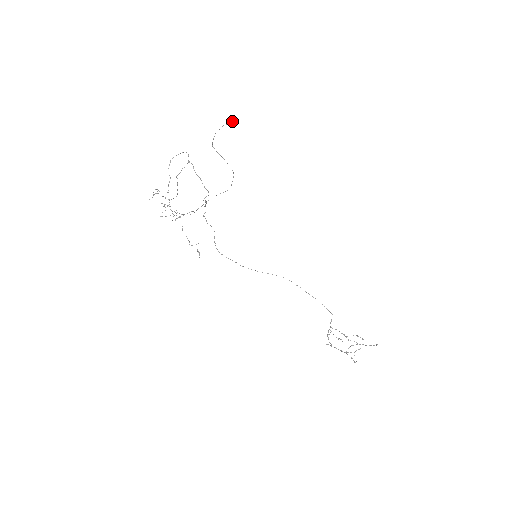
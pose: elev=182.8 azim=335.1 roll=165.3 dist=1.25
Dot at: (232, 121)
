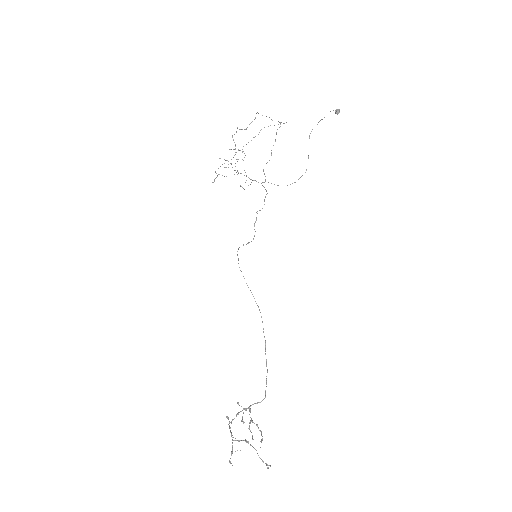
Dot at: (338, 109)
